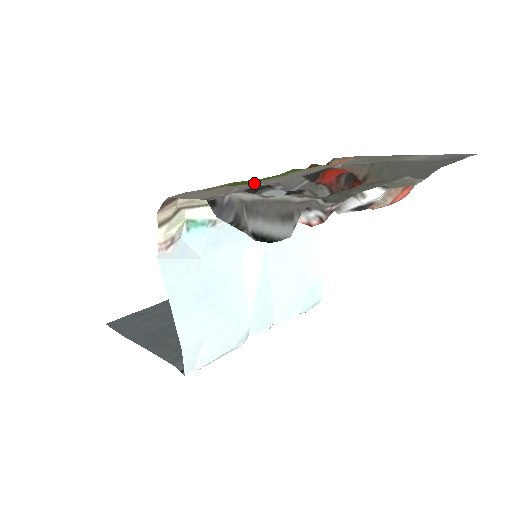
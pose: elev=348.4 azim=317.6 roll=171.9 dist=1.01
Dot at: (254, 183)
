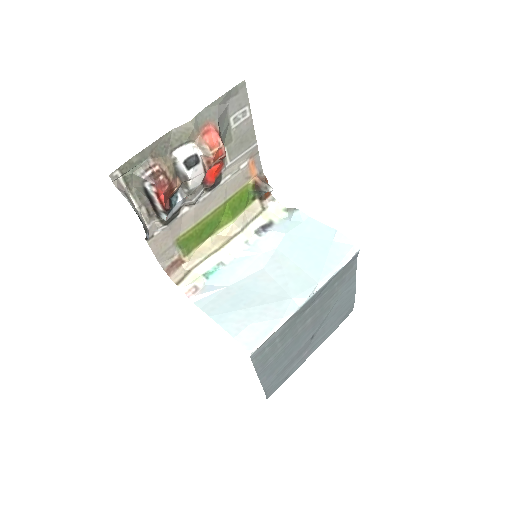
Dot at: (197, 220)
